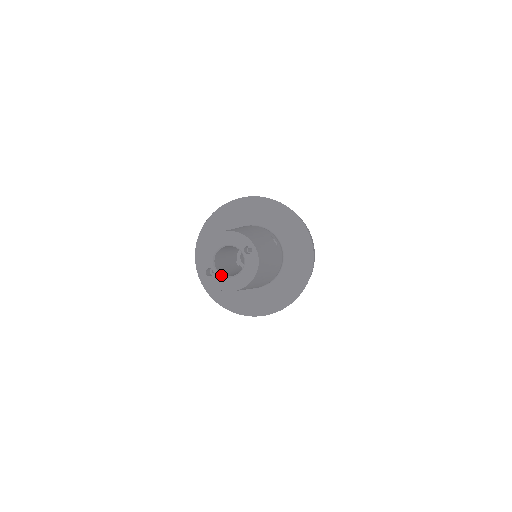
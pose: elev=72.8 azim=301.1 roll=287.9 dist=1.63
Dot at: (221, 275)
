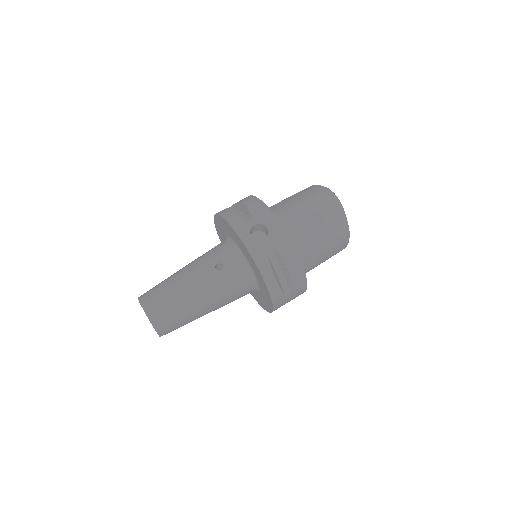
Dot at: occluded
